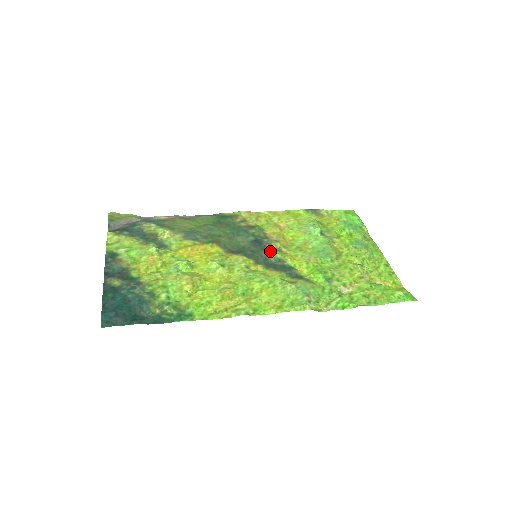
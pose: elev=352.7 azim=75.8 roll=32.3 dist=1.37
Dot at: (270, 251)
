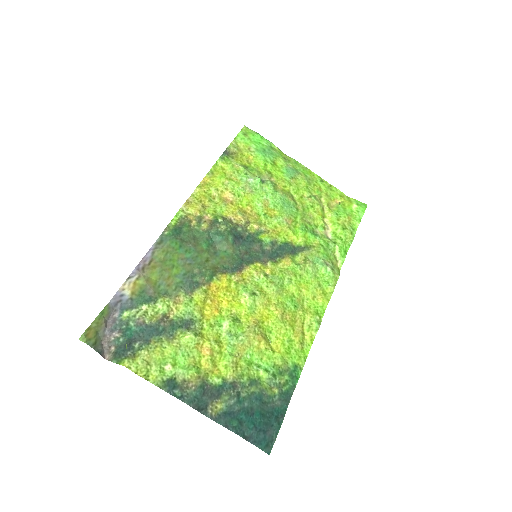
Dot at: (256, 239)
